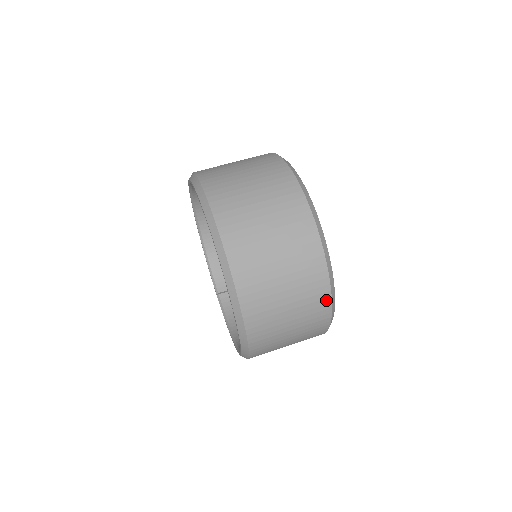
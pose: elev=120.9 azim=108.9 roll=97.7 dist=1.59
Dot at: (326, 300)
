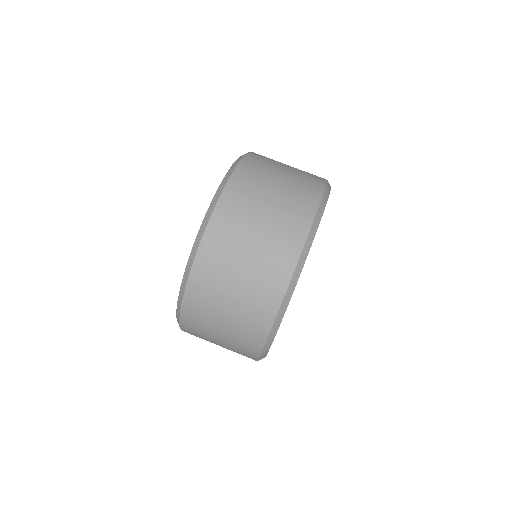
Dot at: (253, 358)
